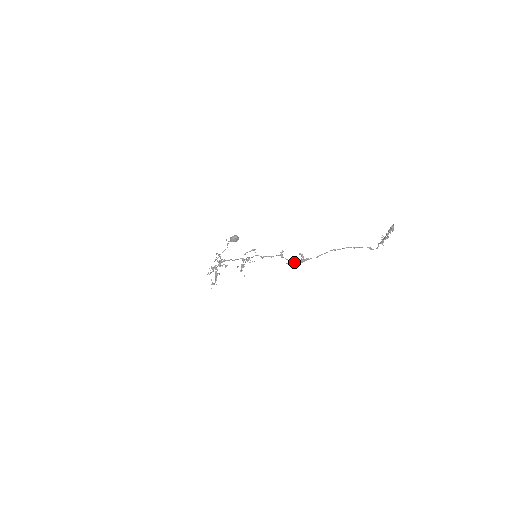
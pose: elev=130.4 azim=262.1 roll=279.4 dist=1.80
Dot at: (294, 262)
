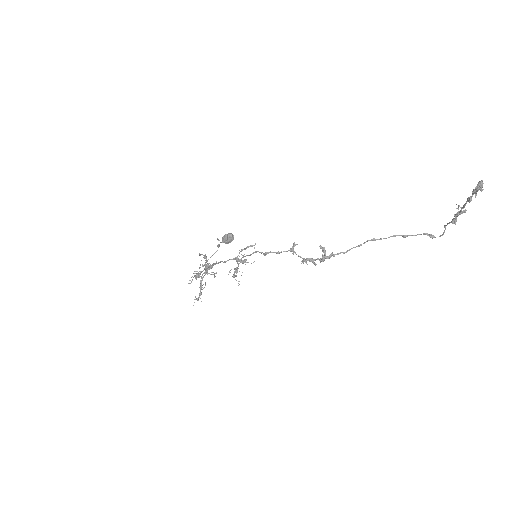
Dot at: (311, 260)
